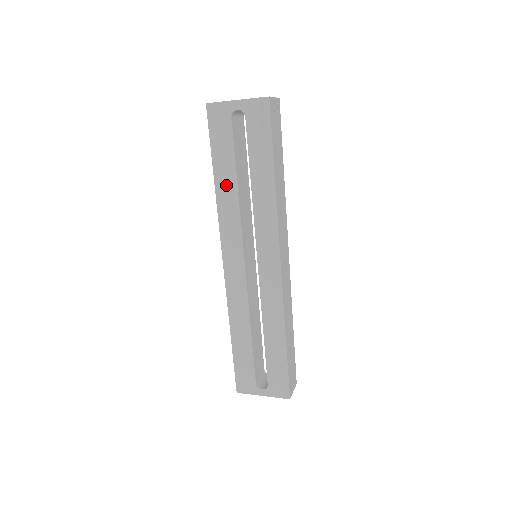
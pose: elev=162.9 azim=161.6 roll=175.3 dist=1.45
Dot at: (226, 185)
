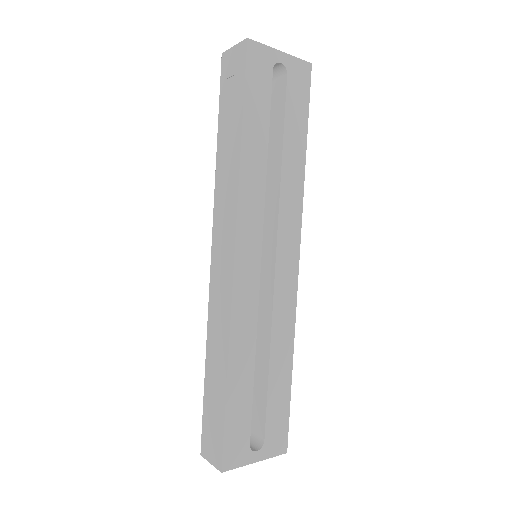
Dot at: (255, 150)
